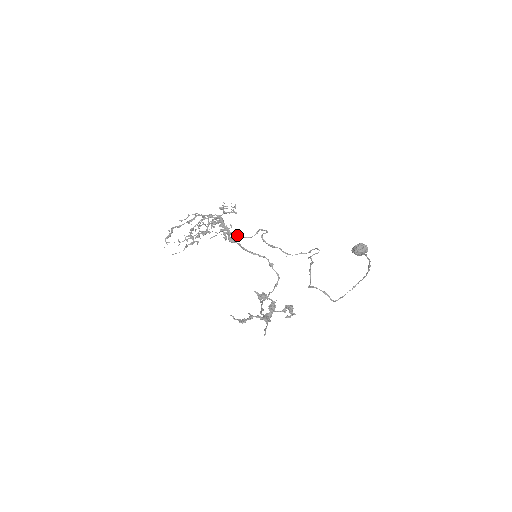
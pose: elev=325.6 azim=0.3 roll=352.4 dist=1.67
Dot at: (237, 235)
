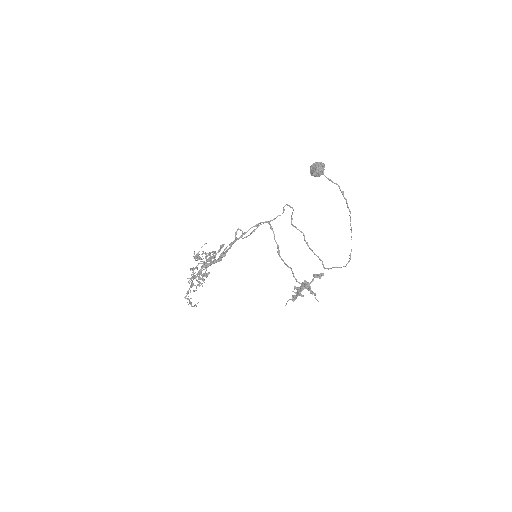
Dot at: (221, 247)
